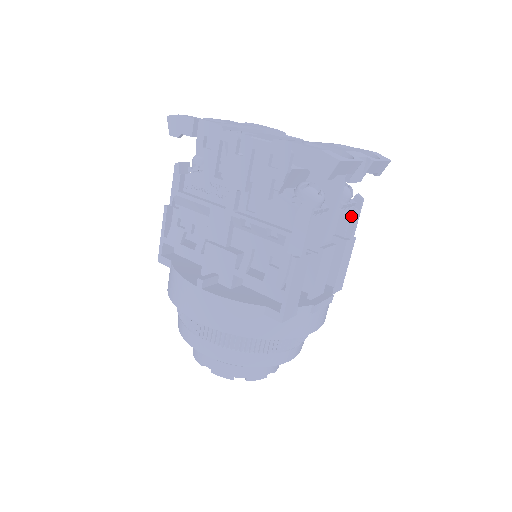
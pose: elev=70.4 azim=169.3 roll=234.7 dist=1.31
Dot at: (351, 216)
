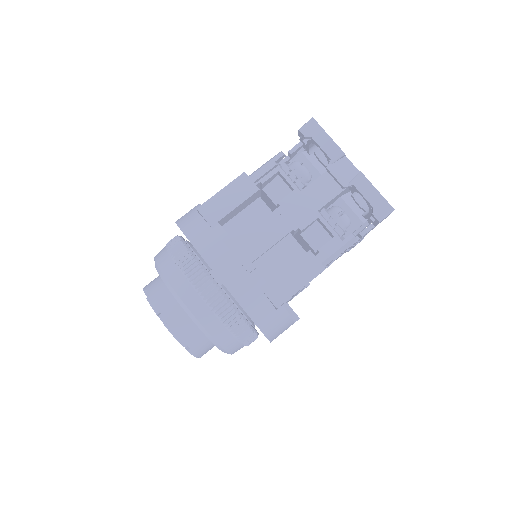
Dot at: (333, 244)
